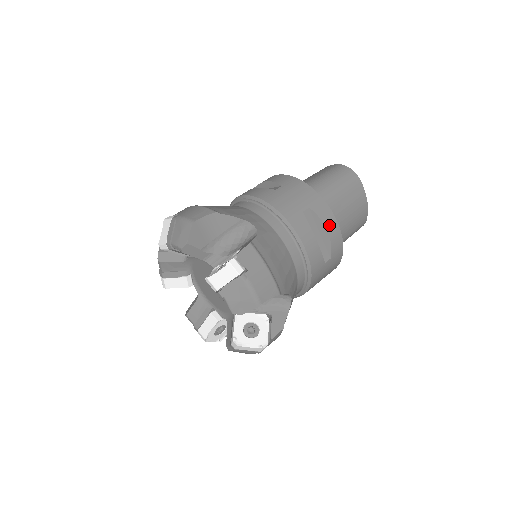
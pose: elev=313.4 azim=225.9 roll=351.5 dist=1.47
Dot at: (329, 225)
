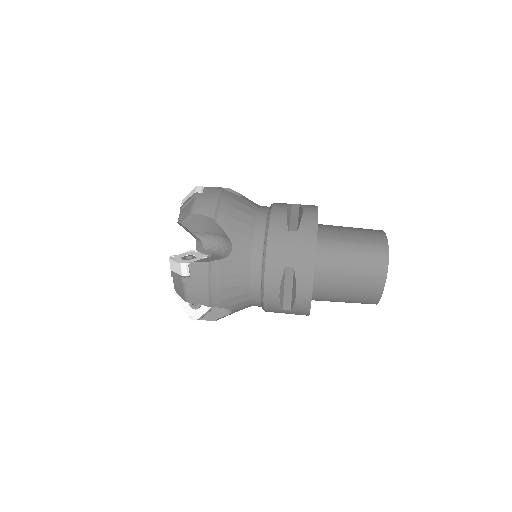
Dot at: (301, 292)
